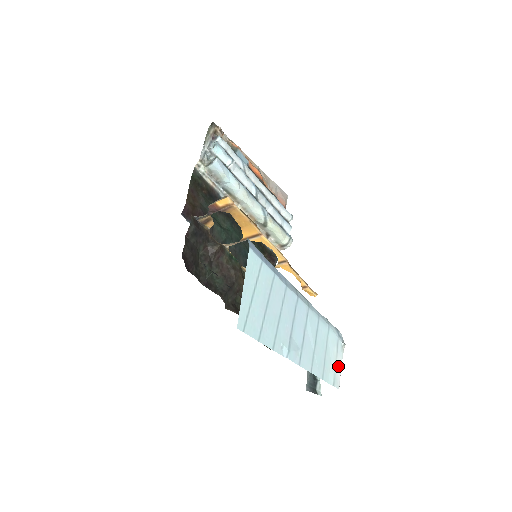
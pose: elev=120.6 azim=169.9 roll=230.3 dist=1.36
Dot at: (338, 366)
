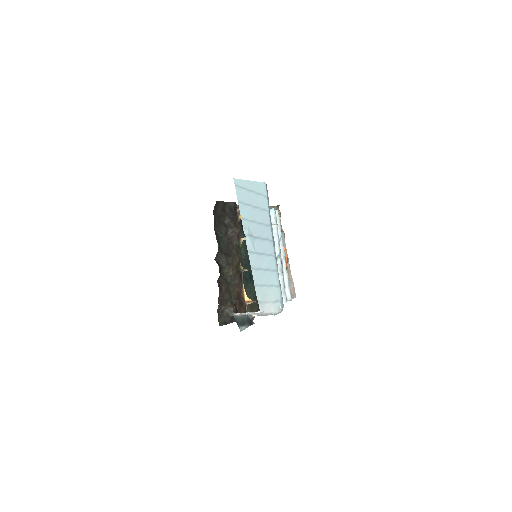
Dot at: (269, 306)
